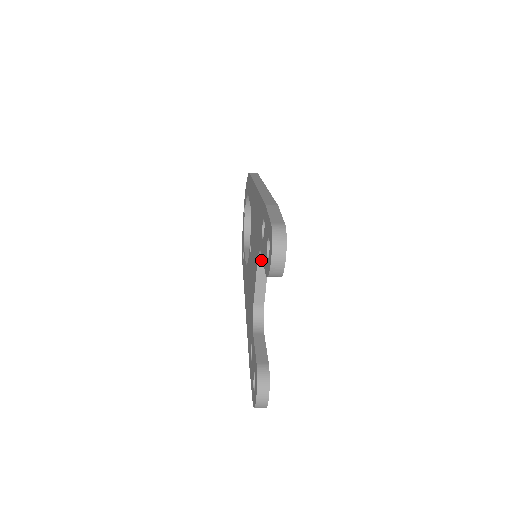
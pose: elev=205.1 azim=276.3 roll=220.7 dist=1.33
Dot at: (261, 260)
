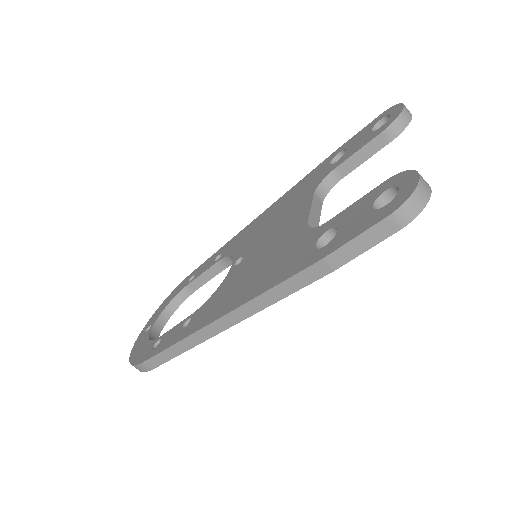
Dot at: (317, 195)
